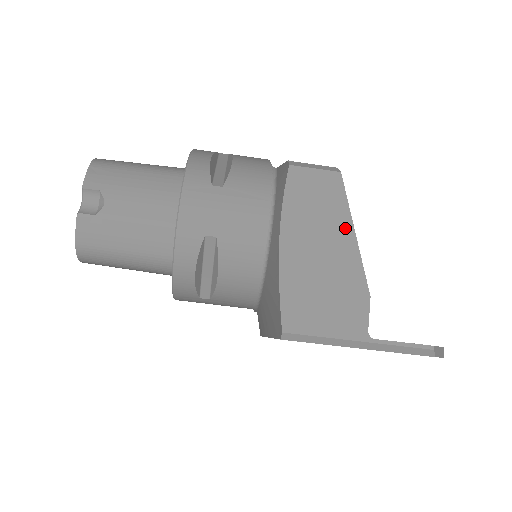
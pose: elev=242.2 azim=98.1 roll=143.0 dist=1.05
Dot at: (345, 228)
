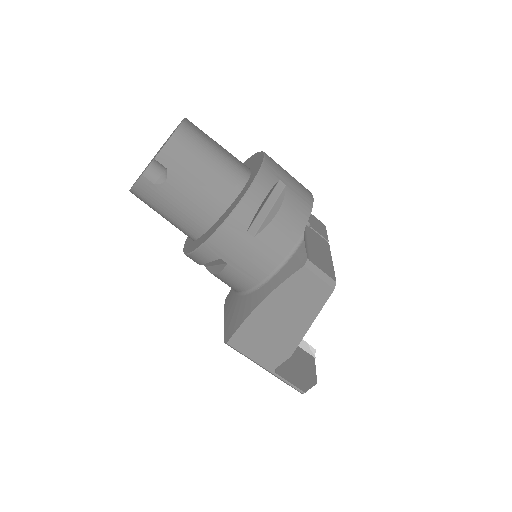
Dot at: (308, 319)
